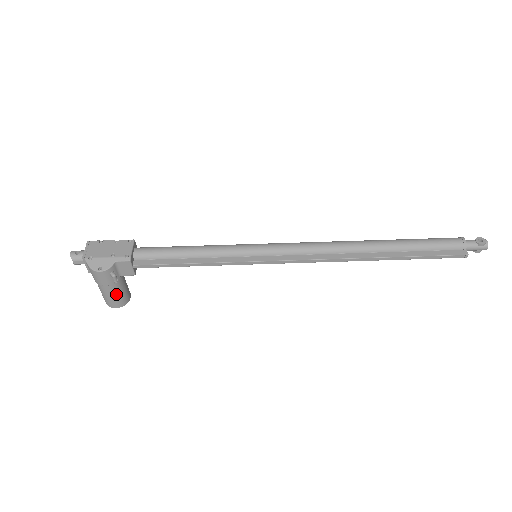
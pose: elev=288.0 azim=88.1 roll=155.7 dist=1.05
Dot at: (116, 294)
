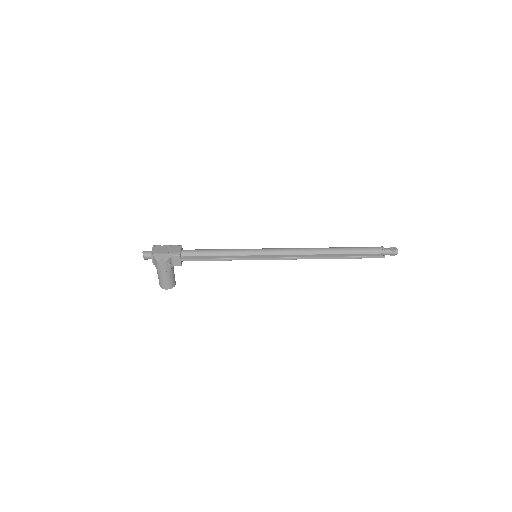
Dot at: (168, 279)
